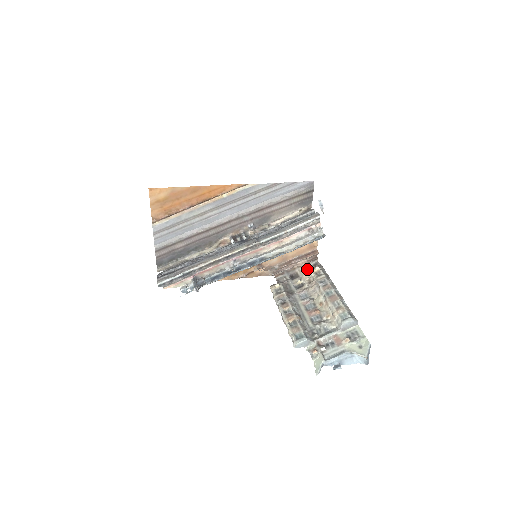
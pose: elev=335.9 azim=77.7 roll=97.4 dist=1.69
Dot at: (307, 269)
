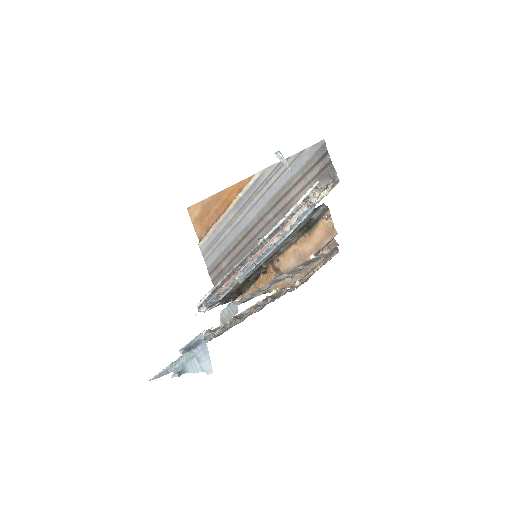
Dot at: occluded
